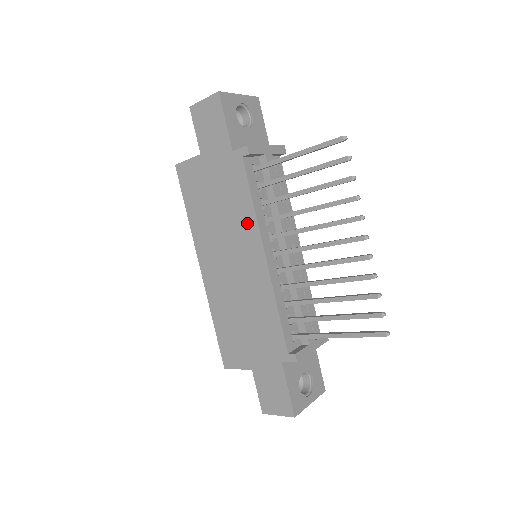
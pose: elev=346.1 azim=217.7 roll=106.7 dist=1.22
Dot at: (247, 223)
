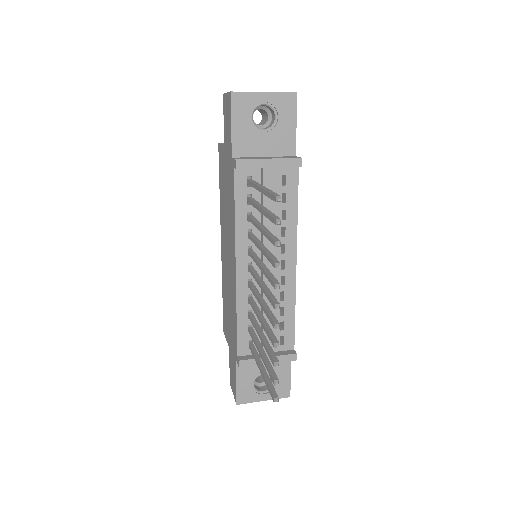
Dot at: (232, 230)
